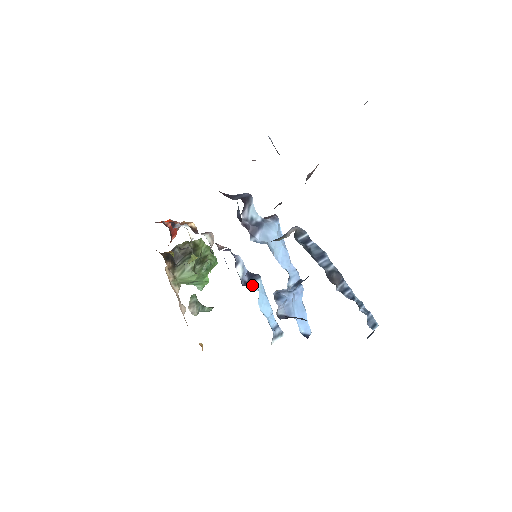
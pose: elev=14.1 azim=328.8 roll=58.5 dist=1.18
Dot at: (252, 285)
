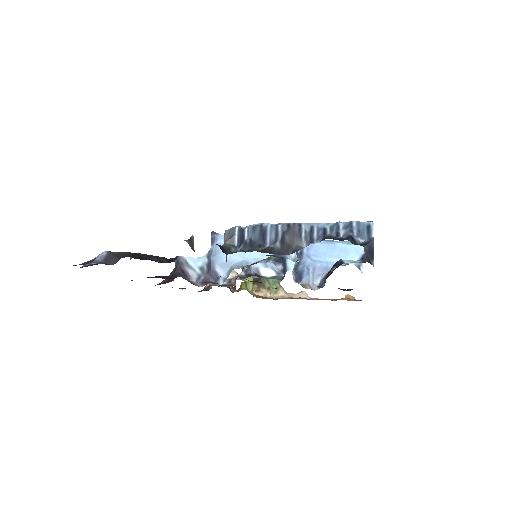
Dot at: (289, 266)
